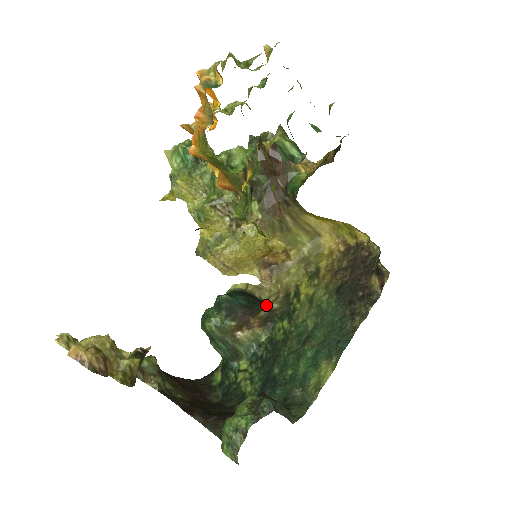
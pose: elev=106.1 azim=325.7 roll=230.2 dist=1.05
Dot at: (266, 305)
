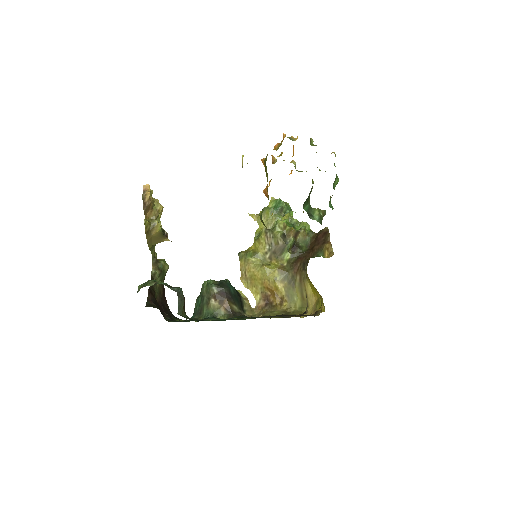
Dot at: (242, 310)
